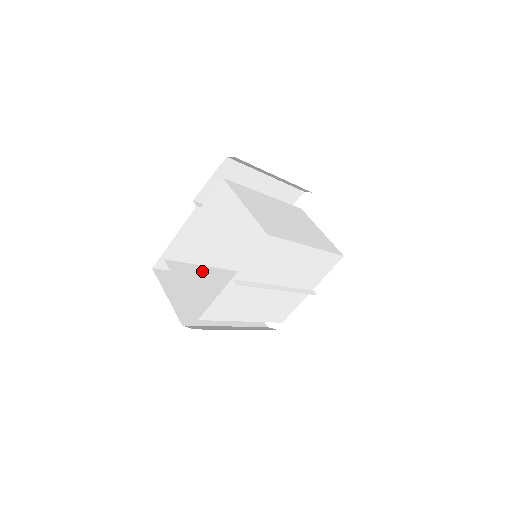
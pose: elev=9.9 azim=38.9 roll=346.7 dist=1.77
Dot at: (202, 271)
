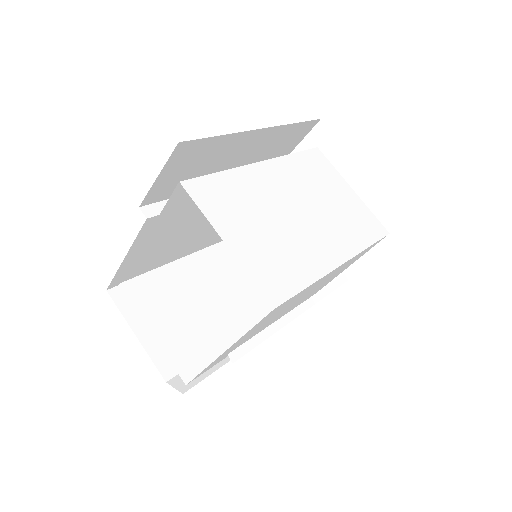
Dot at: (180, 272)
